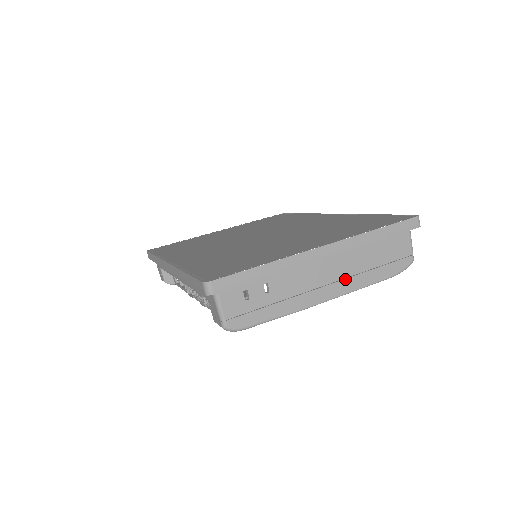
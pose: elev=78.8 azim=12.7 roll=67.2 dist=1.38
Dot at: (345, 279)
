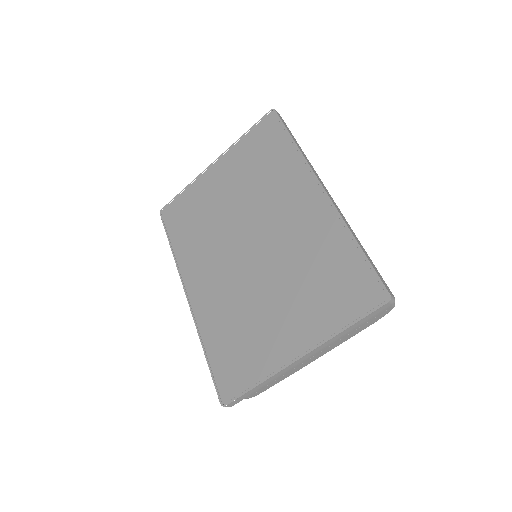
Dot at: (329, 346)
